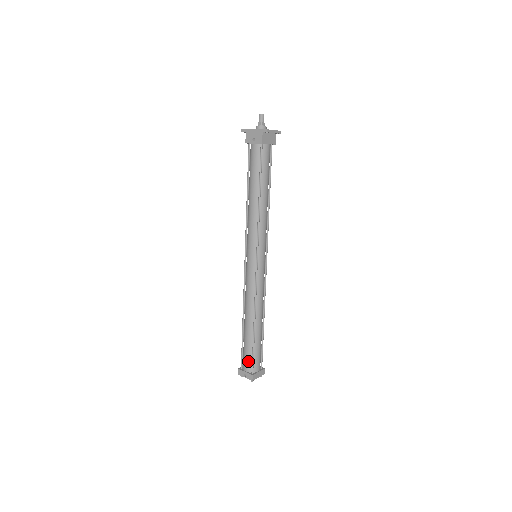
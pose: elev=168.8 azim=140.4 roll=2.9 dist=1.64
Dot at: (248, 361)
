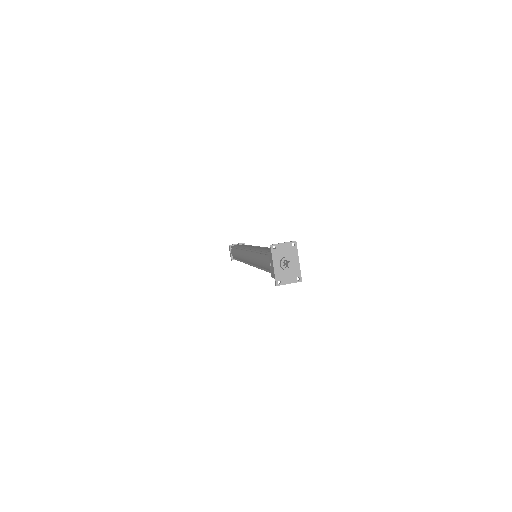
Dot at: (233, 255)
